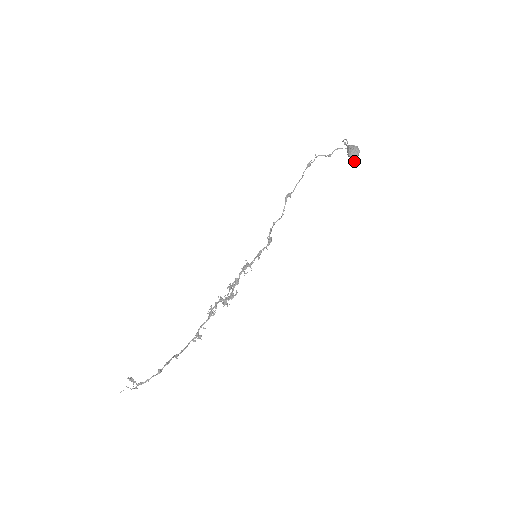
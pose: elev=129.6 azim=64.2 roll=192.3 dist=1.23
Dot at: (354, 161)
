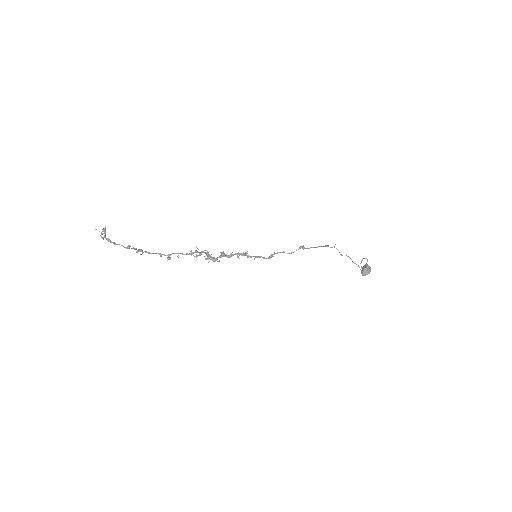
Dot at: (362, 275)
